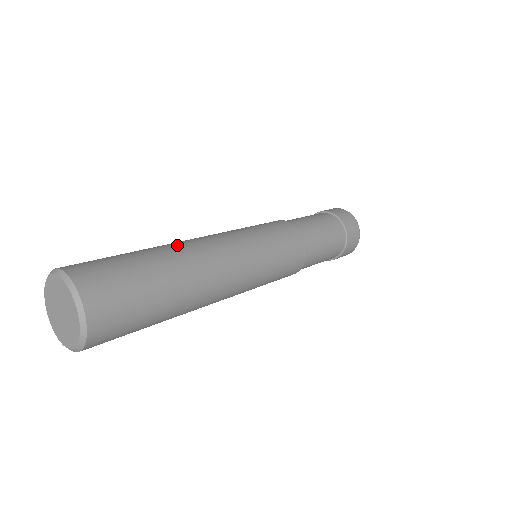
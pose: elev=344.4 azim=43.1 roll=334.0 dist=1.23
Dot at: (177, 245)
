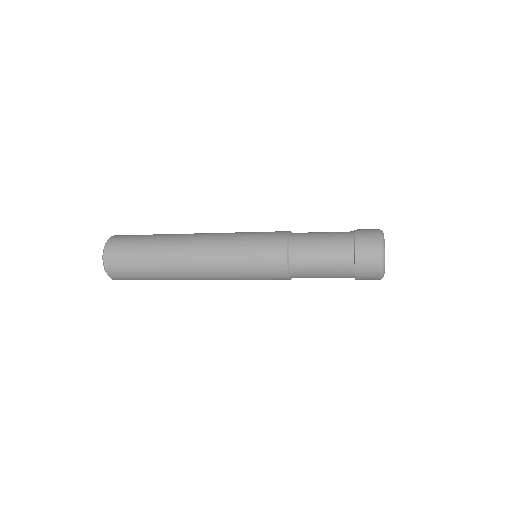
Dot at: (180, 234)
